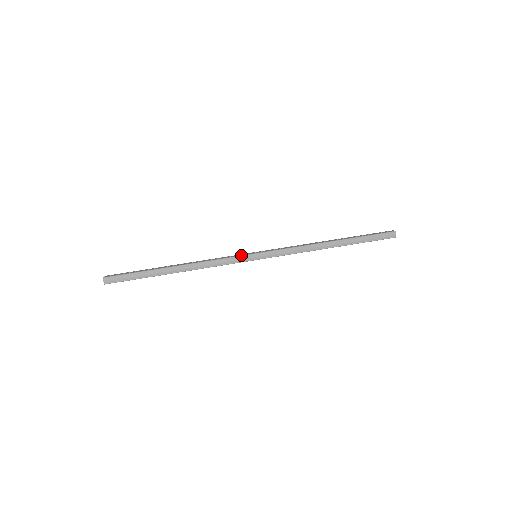
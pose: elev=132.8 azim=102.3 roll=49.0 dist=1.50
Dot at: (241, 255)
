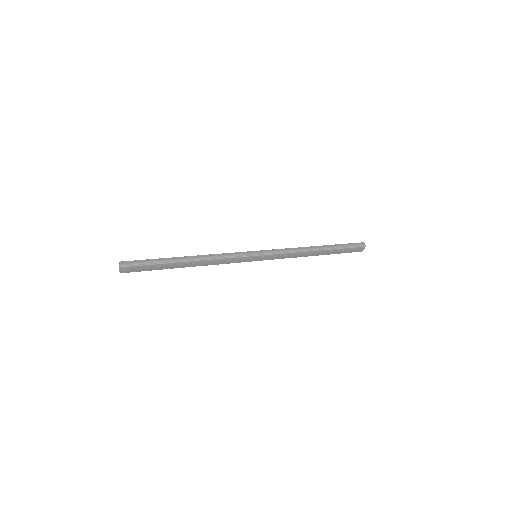
Dot at: occluded
